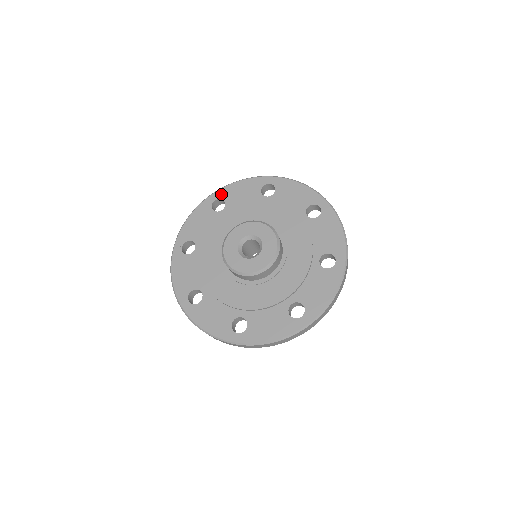
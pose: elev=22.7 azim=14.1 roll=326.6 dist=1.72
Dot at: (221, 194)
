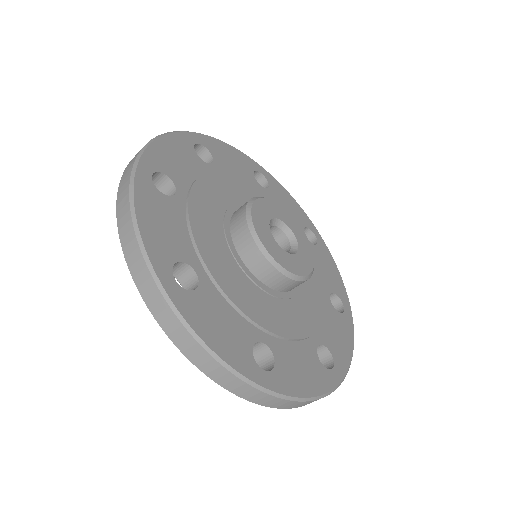
Dot at: (271, 179)
